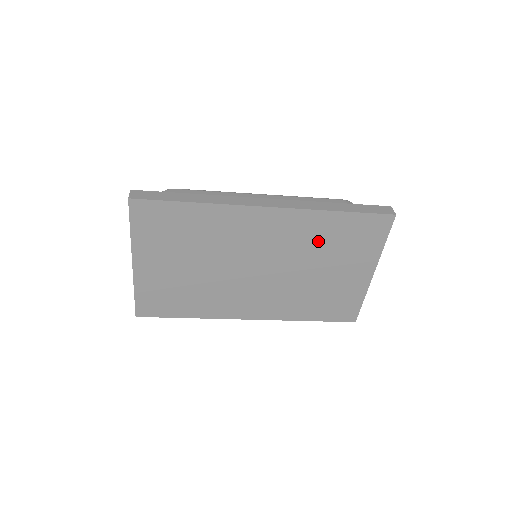
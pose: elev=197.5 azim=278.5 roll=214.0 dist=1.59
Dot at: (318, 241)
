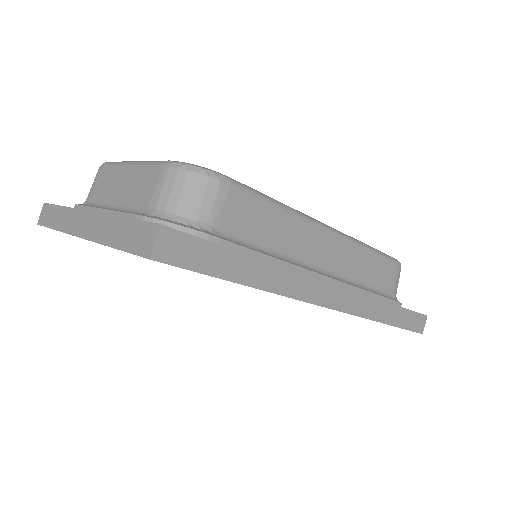
Dot at: occluded
